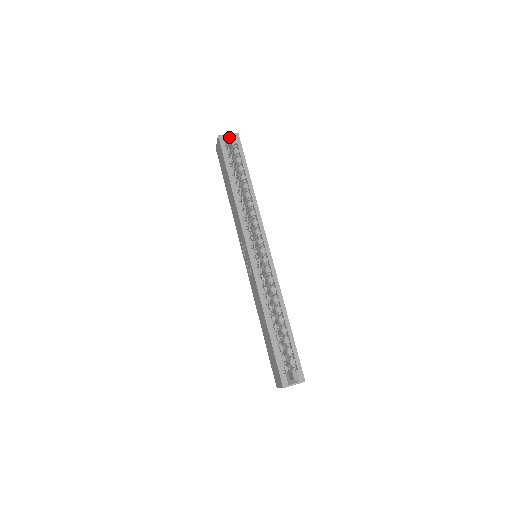
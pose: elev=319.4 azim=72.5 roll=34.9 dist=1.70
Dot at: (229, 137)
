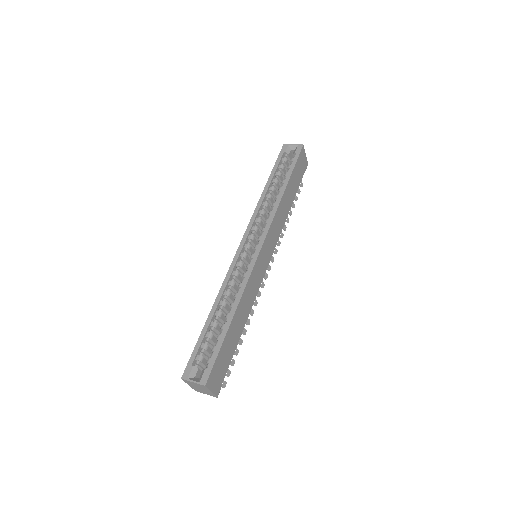
Dot at: (293, 147)
